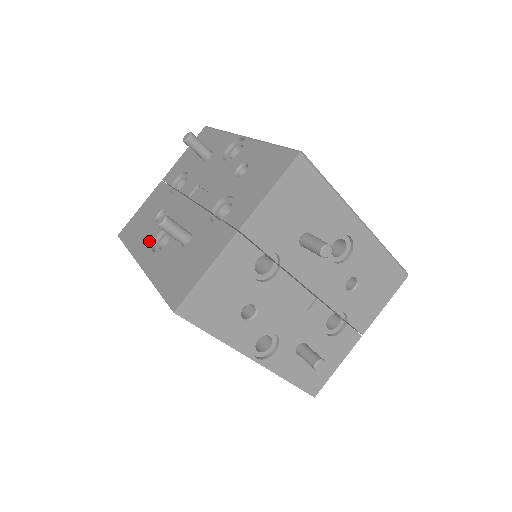
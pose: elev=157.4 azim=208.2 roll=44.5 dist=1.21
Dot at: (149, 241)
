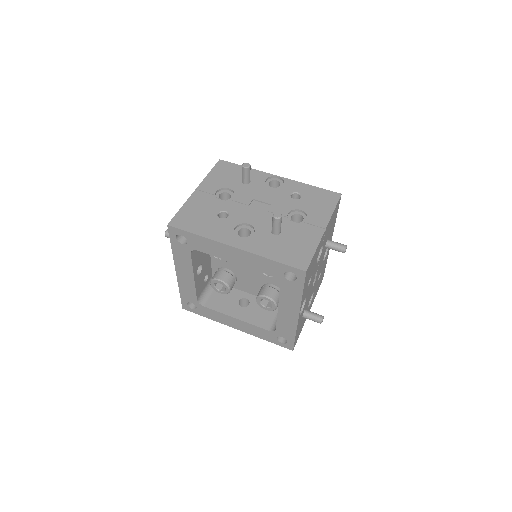
Dot at: (227, 231)
